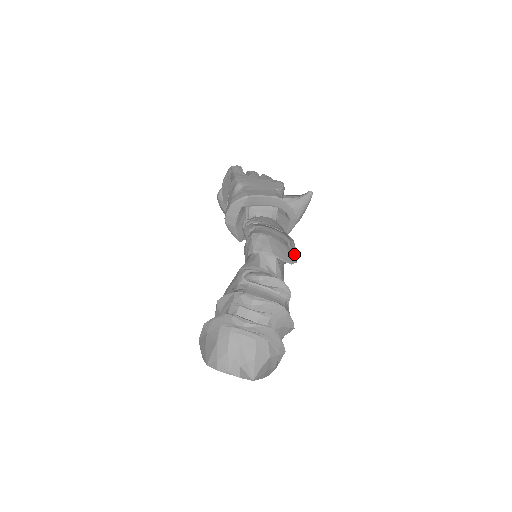
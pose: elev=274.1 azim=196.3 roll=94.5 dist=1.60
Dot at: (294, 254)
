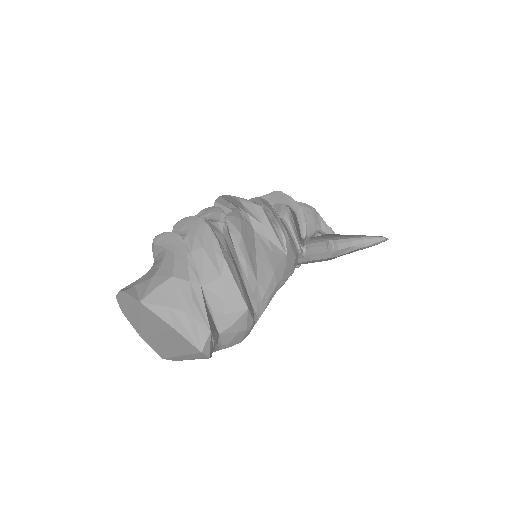
Dot at: (258, 204)
